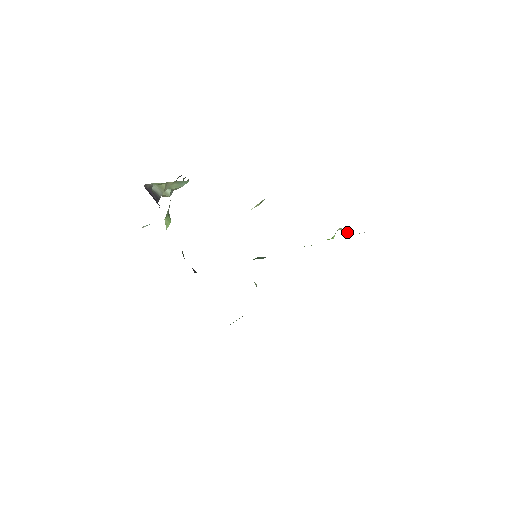
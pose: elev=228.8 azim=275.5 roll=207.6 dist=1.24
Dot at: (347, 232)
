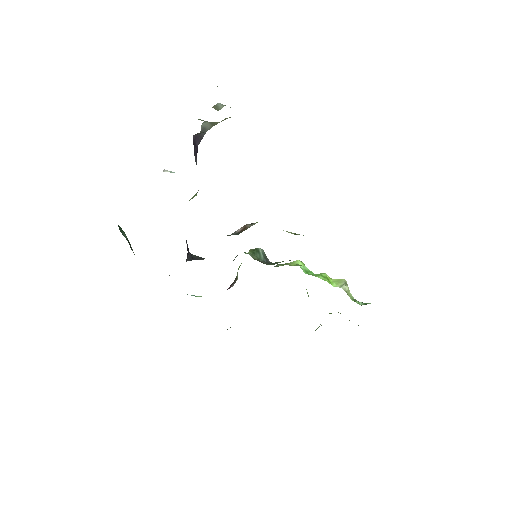
Dot at: (348, 291)
